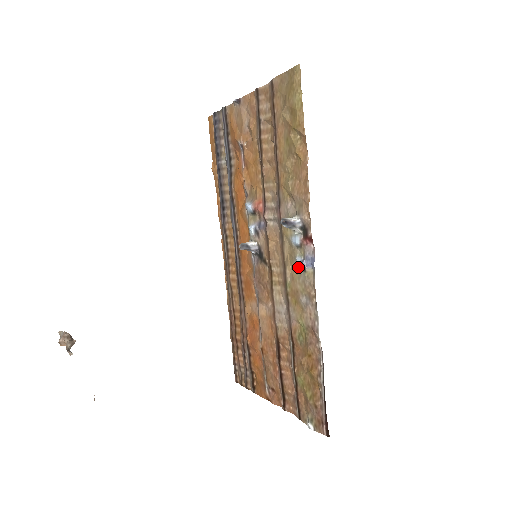
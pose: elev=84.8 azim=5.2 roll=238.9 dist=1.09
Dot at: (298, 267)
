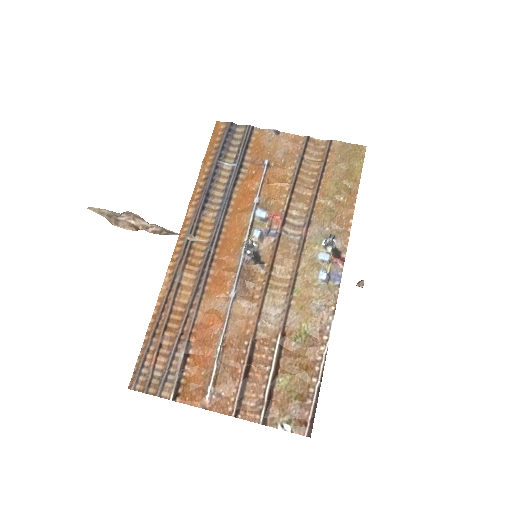
Dot at: (321, 277)
